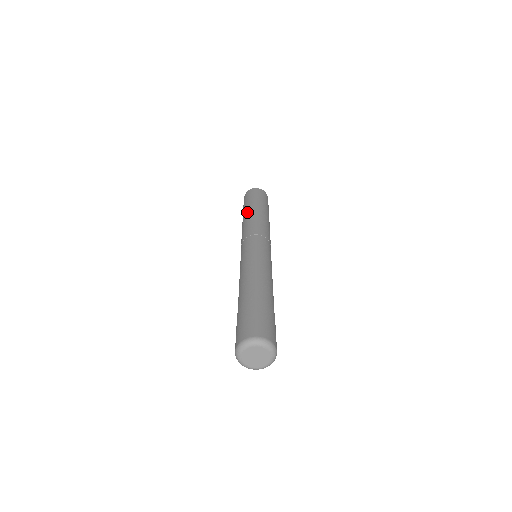
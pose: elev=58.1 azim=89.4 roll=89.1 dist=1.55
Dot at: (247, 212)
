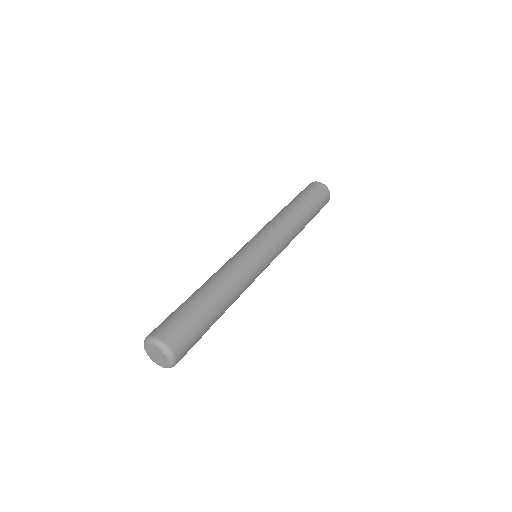
Dot at: (292, 206)
